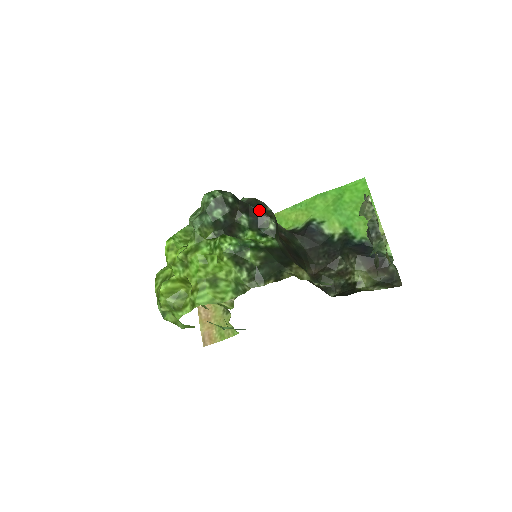
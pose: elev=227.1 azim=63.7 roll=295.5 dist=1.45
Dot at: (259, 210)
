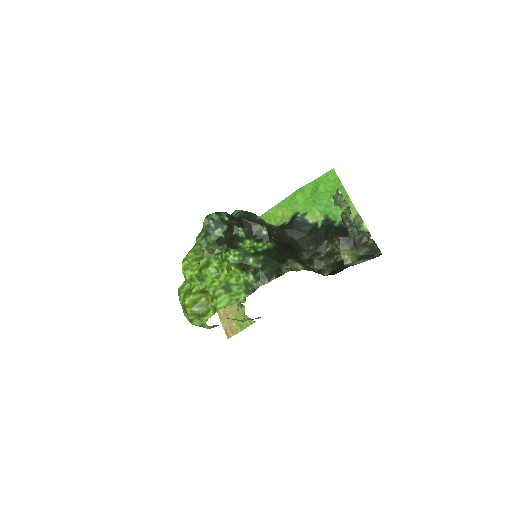
Dot at: (251, 221)
